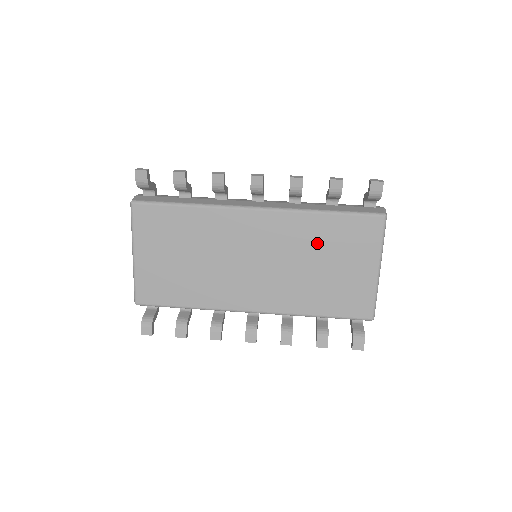
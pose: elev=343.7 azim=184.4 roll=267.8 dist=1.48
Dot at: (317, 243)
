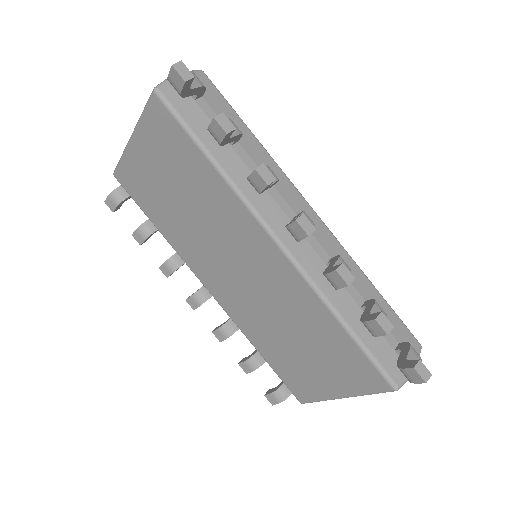
Dot at: (309, 328)
